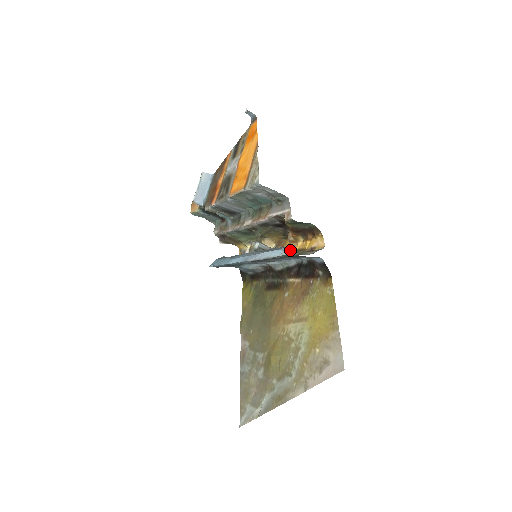
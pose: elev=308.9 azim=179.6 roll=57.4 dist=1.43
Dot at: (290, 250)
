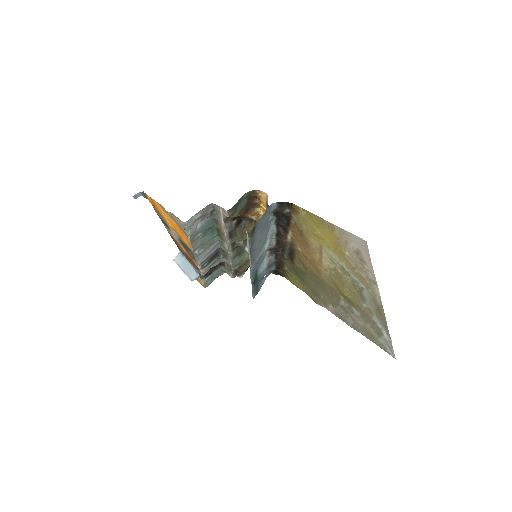
Dot at: occluded
